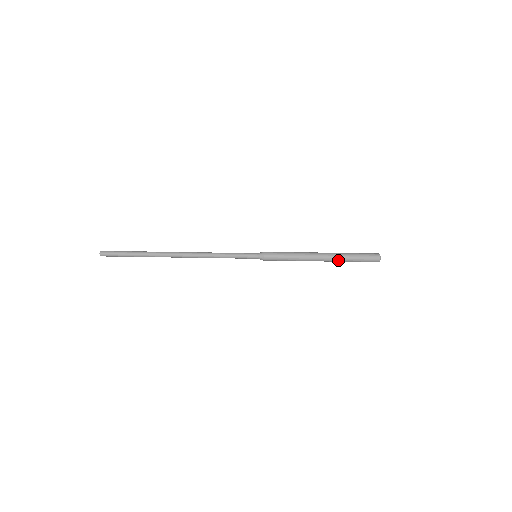
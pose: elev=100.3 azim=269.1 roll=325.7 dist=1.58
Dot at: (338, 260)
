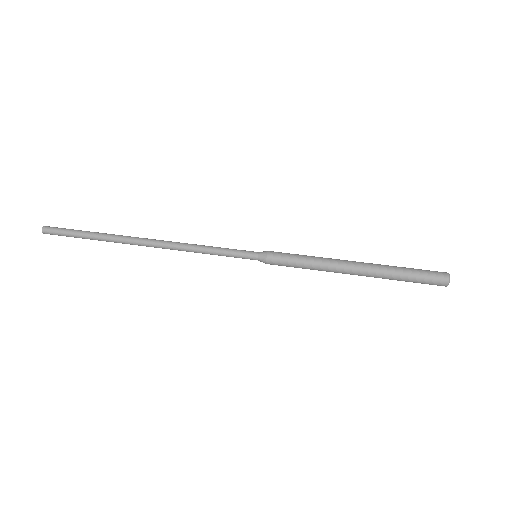
Dot at: (381, 272)
